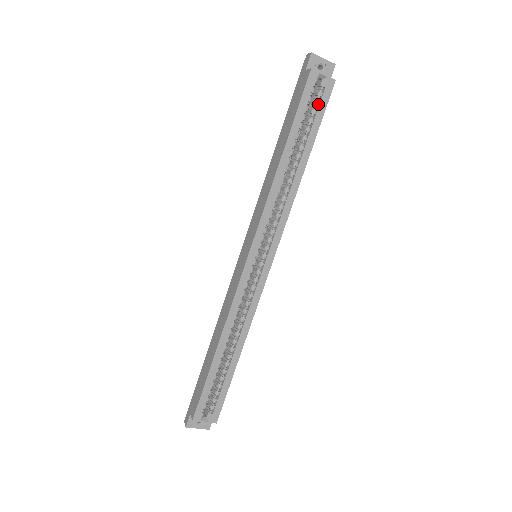
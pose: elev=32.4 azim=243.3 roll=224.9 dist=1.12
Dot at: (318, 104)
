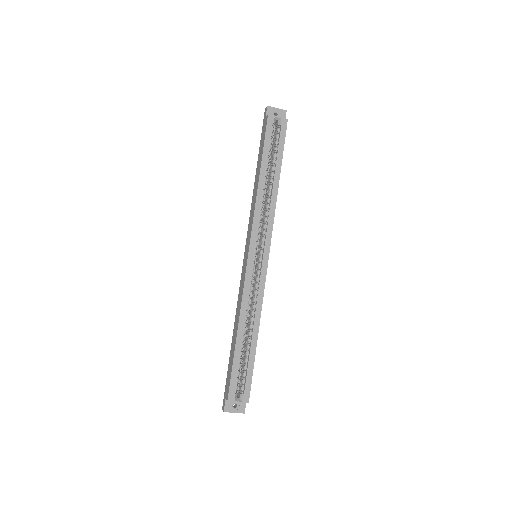
Dot at: (279, 137)
